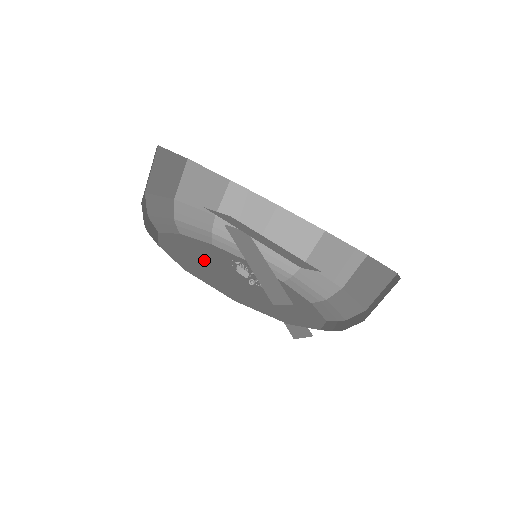
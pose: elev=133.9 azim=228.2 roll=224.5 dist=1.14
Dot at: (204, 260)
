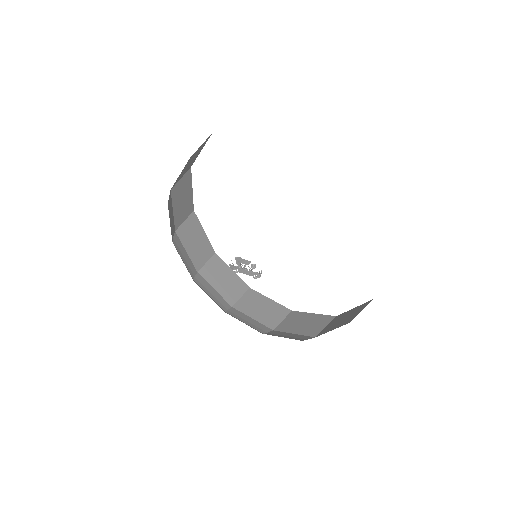
Dot at: occluded
